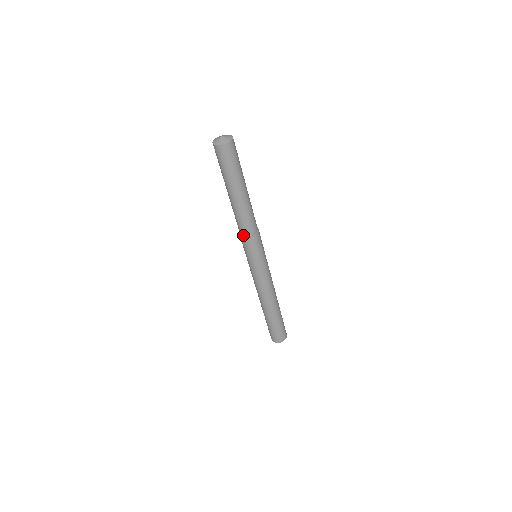
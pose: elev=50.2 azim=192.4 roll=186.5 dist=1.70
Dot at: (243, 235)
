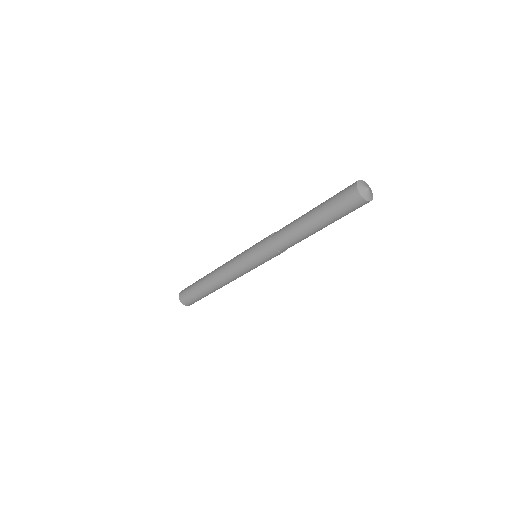
Dot at: (272, 238)
